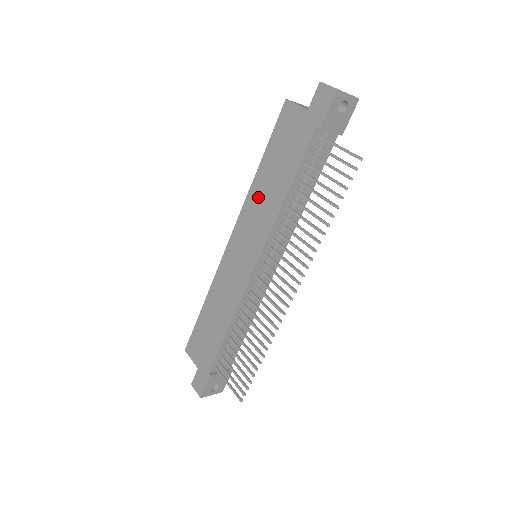
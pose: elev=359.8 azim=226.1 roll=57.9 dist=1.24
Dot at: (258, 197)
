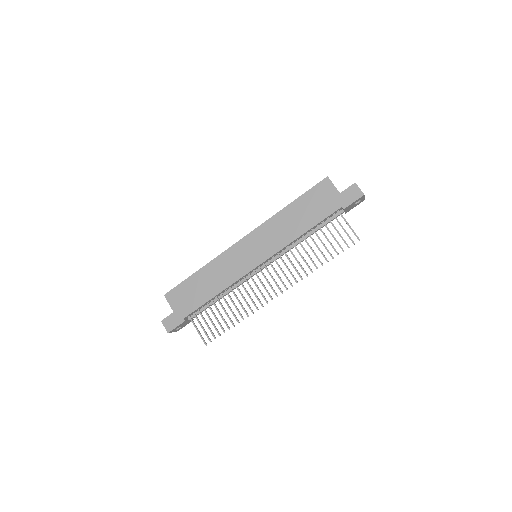
Dot at: (280, 223)
